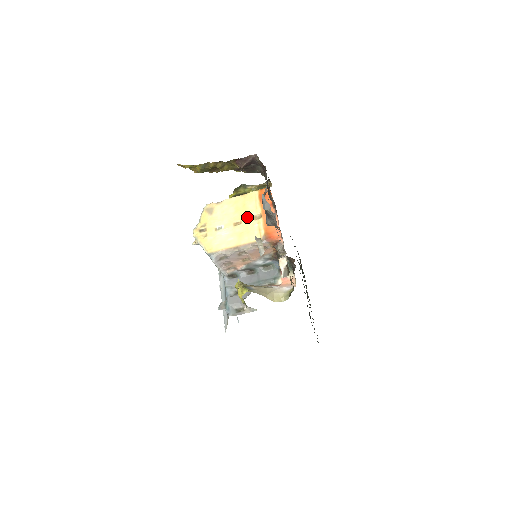
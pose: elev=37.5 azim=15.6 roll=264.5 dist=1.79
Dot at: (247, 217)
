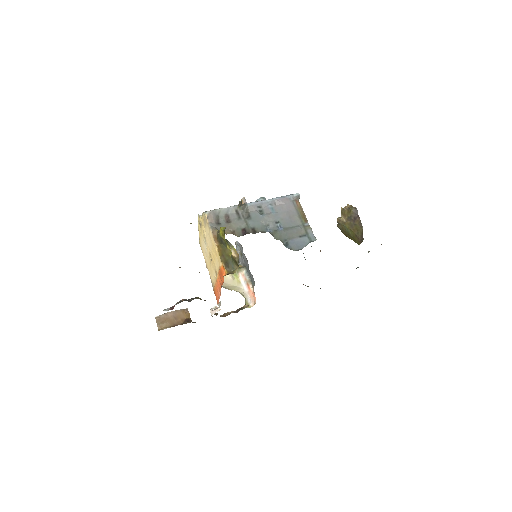
Dot at: (213, 264)
